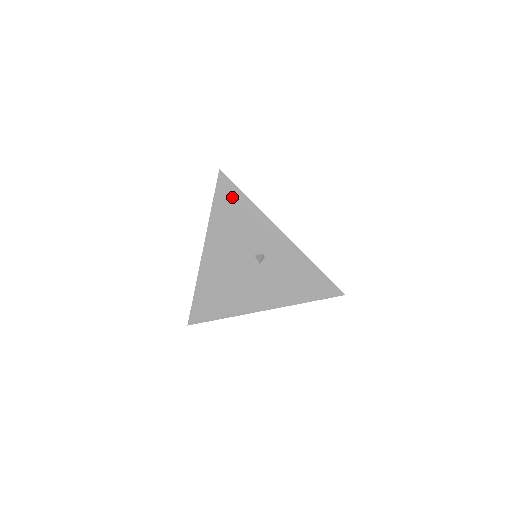
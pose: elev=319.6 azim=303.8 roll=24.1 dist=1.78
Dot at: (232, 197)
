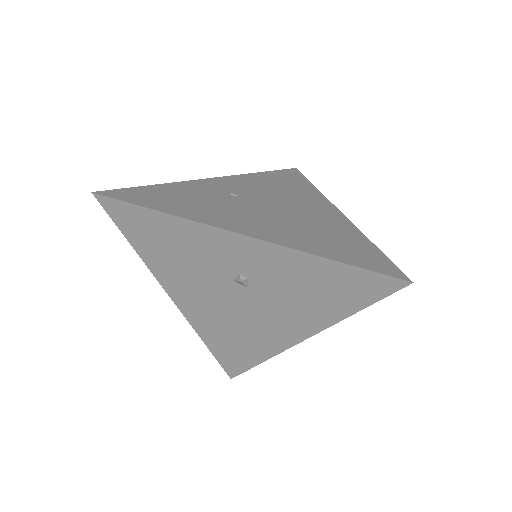
Dot at: (139, 220)
